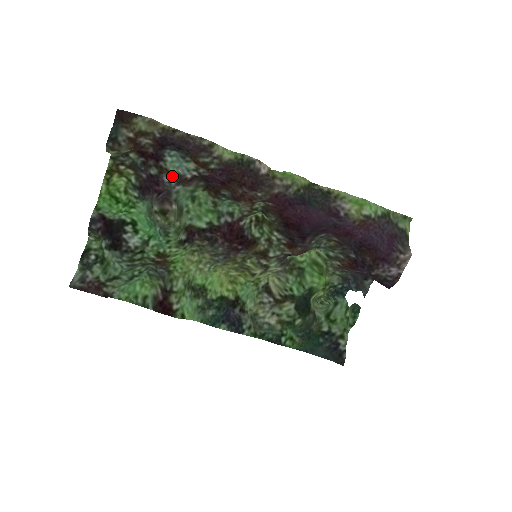
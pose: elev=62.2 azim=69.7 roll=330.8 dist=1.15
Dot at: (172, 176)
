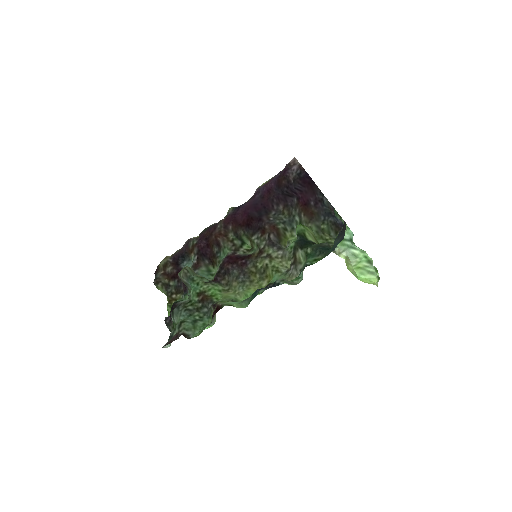
Dot at: occluded
